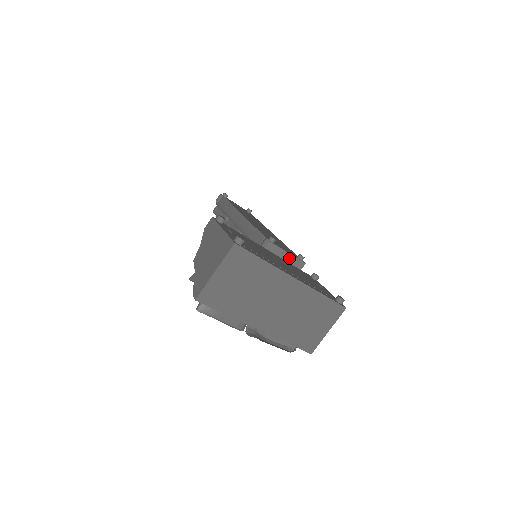
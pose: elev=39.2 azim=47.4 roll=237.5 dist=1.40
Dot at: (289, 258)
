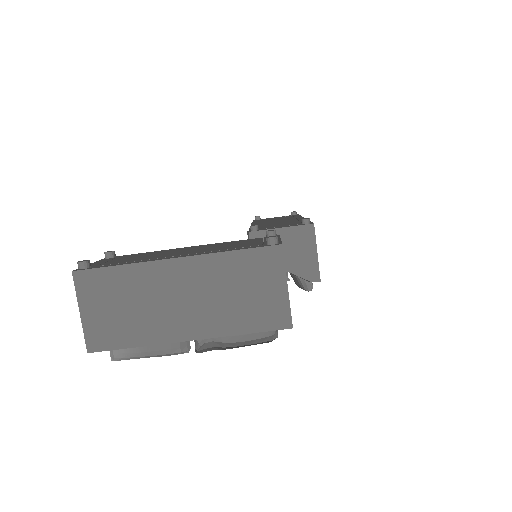
Dot at: (288, 232)
